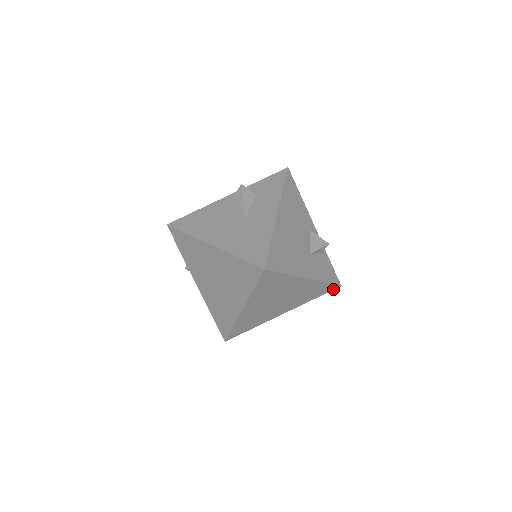
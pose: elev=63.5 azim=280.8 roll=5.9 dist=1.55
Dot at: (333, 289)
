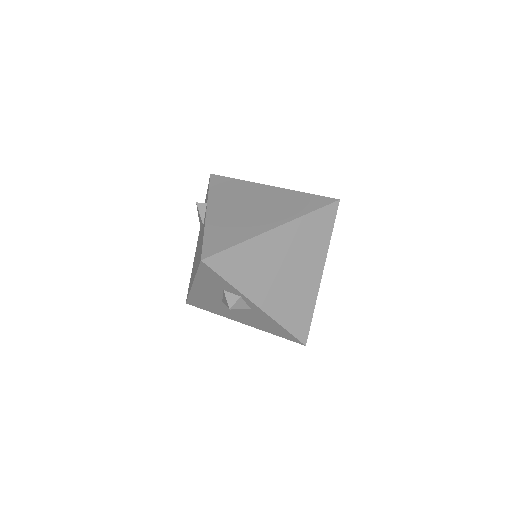
Dot at: (300, 339)
